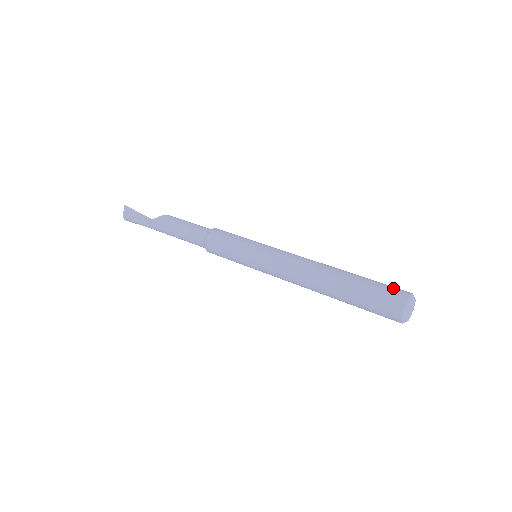
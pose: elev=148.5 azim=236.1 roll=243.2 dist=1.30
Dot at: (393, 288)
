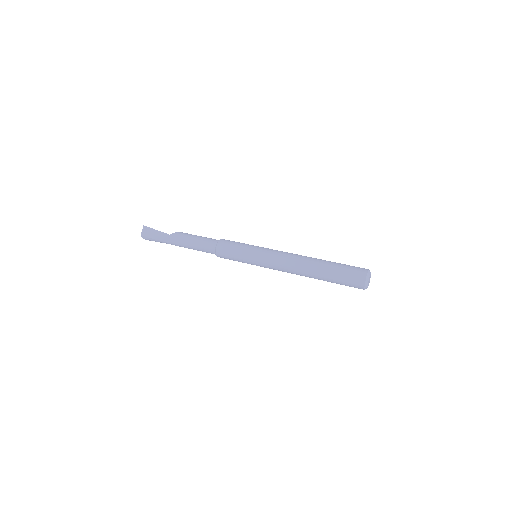
Dot at: (357, 267)
